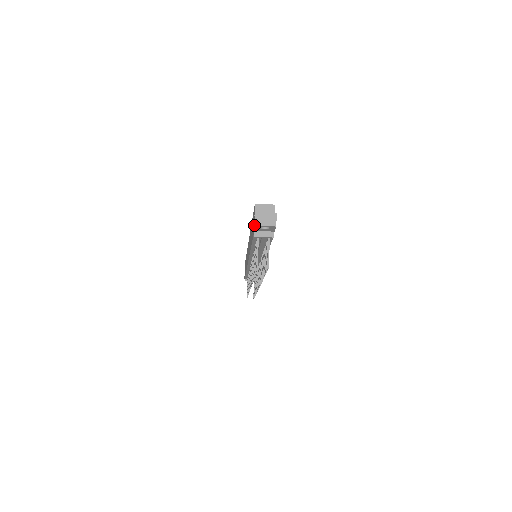
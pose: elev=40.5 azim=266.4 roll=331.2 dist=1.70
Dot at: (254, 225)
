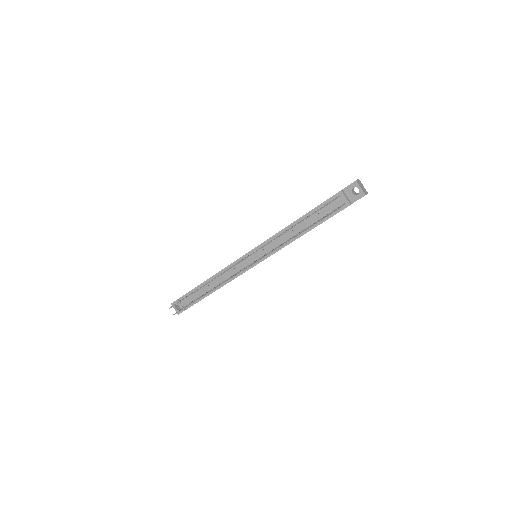
Dot at: (350, 184)
